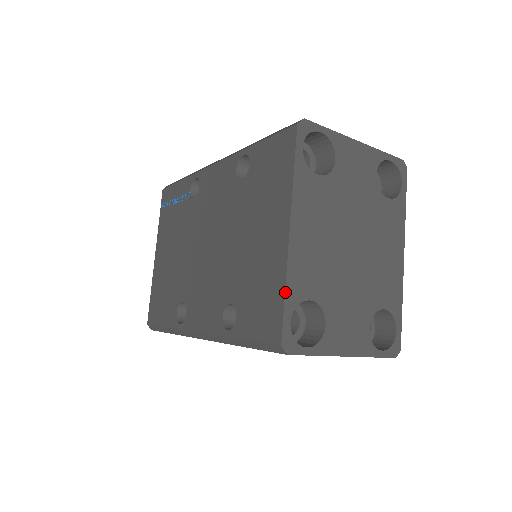
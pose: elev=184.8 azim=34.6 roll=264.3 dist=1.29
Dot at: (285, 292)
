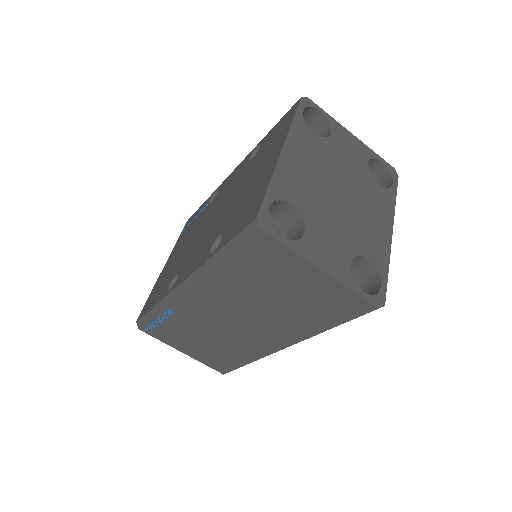
Dot at: (269, 184)
